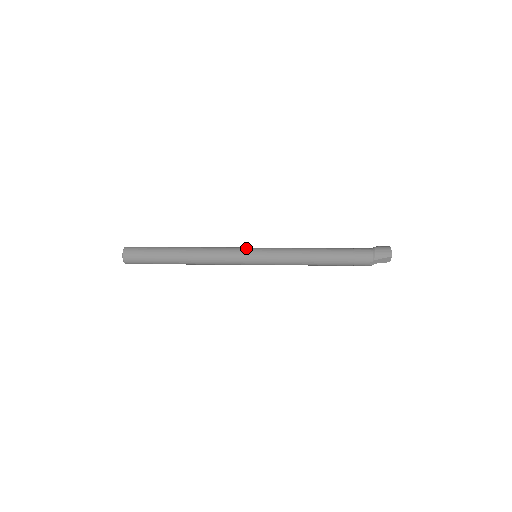
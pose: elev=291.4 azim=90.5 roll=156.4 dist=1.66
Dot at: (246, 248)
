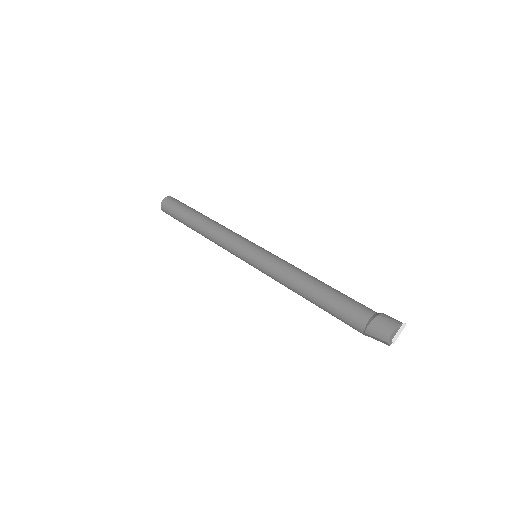
Dot at: (245, 244)
